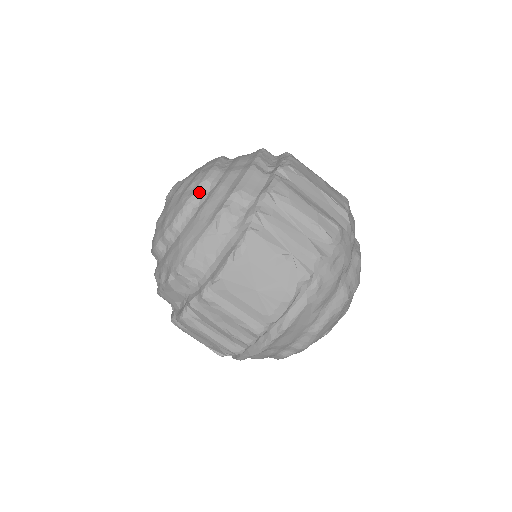
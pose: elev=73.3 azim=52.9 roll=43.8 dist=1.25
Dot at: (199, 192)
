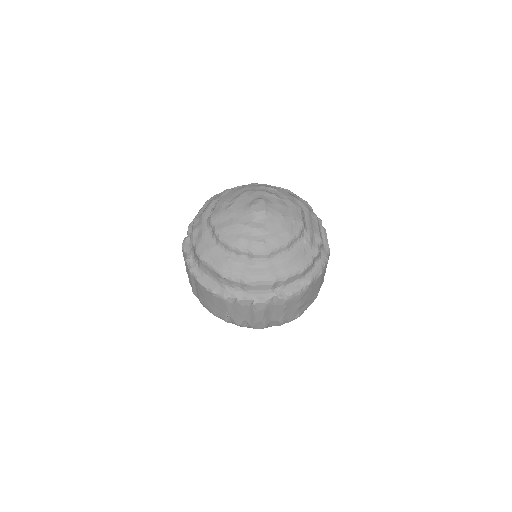
Dot at: (244, 253)
